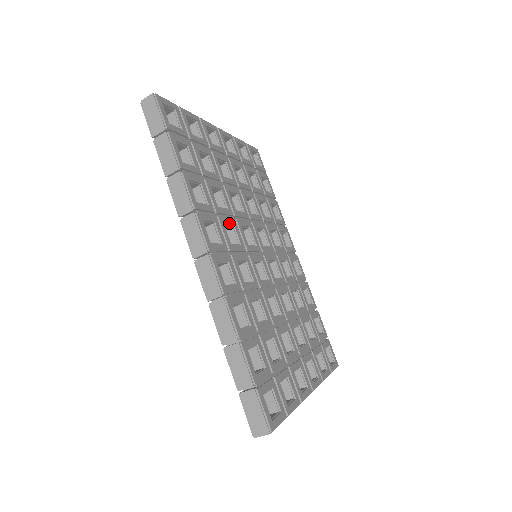
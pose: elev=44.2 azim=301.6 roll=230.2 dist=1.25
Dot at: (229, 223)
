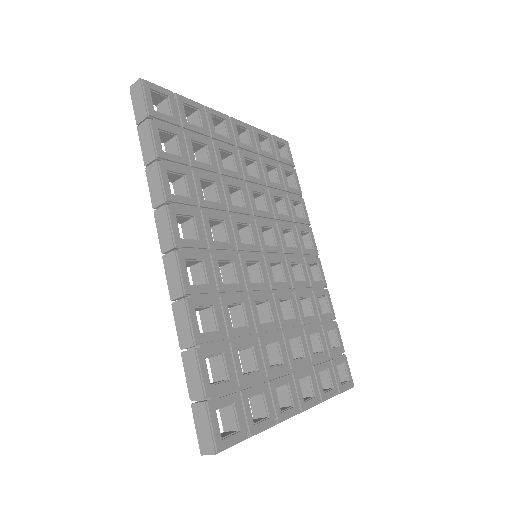
Dot at: (217, 218)
